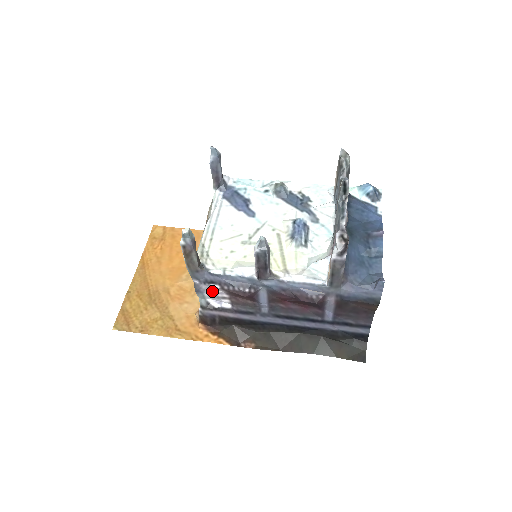
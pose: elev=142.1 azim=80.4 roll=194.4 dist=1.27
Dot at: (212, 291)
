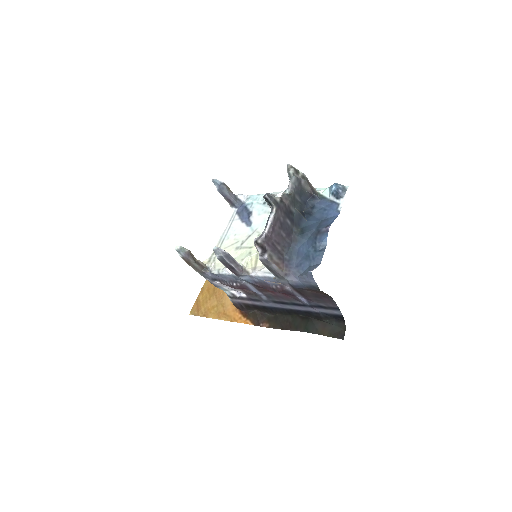
Dot at: (225, 285)
